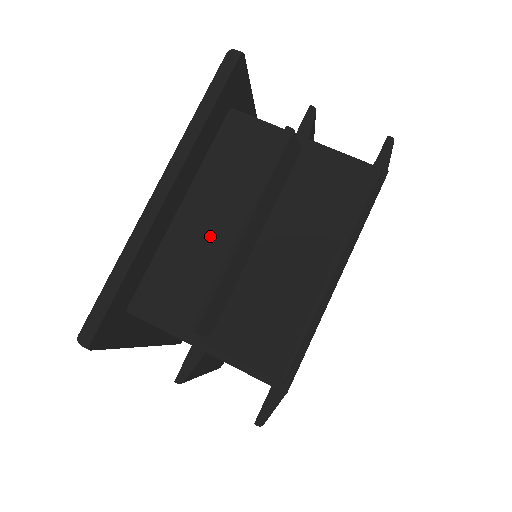
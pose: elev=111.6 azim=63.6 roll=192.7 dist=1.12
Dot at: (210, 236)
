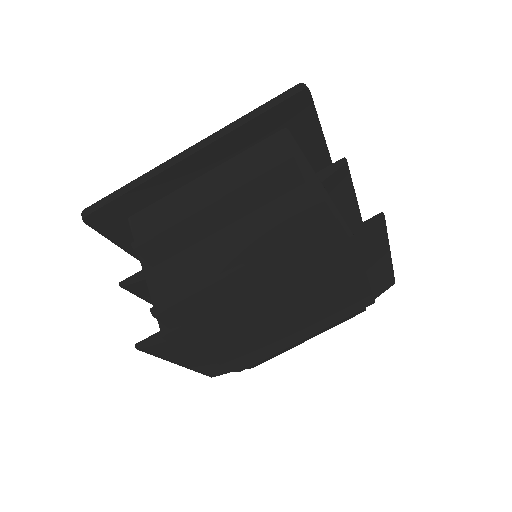
Dot at: occluded
